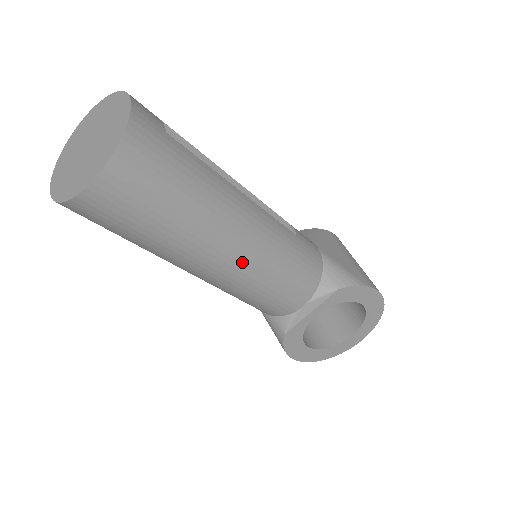
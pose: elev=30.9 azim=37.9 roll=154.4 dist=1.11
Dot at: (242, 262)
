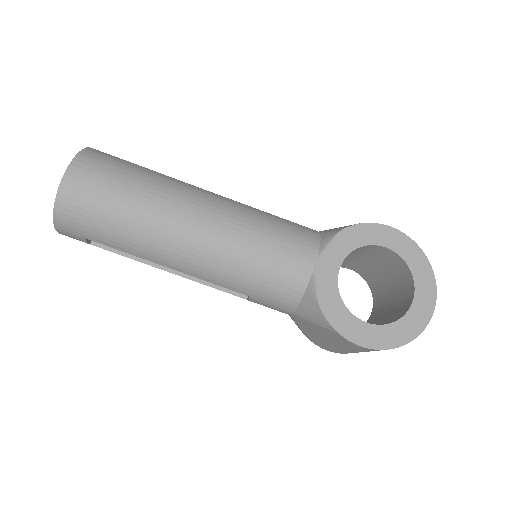
Dot at: (215, 221)
